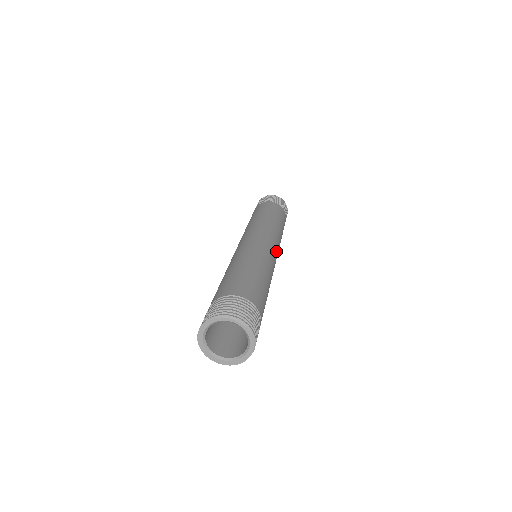
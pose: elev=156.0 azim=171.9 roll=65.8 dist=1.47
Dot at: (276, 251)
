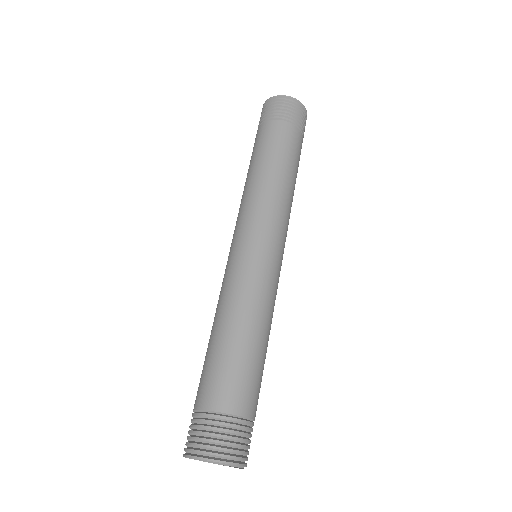
Dot at: (280, 251)
